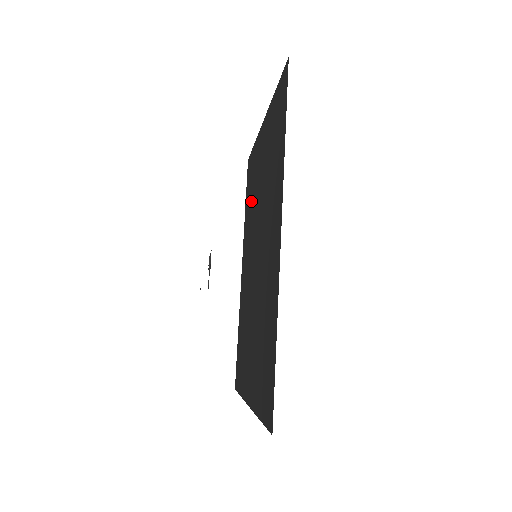
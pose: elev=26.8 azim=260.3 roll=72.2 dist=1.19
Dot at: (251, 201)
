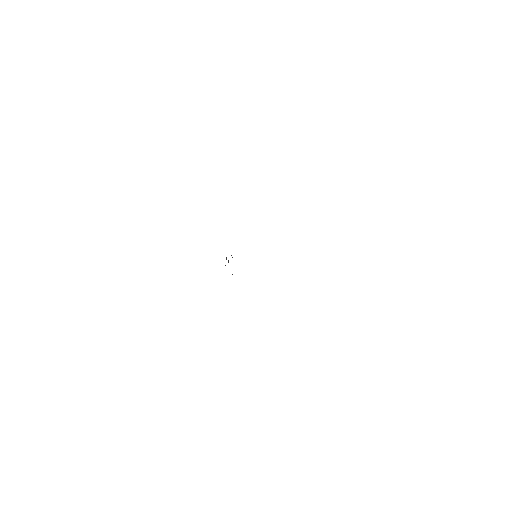
Dot at: occluded
